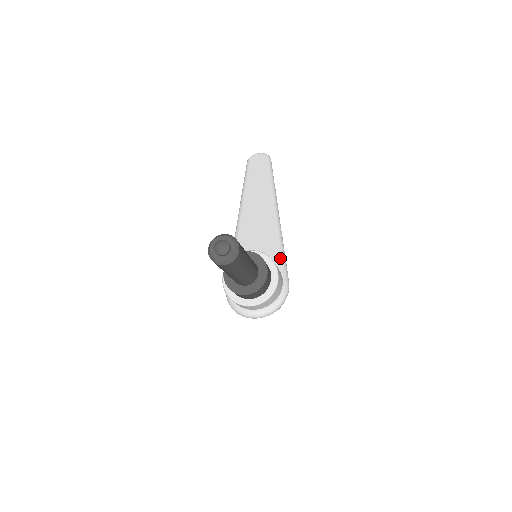
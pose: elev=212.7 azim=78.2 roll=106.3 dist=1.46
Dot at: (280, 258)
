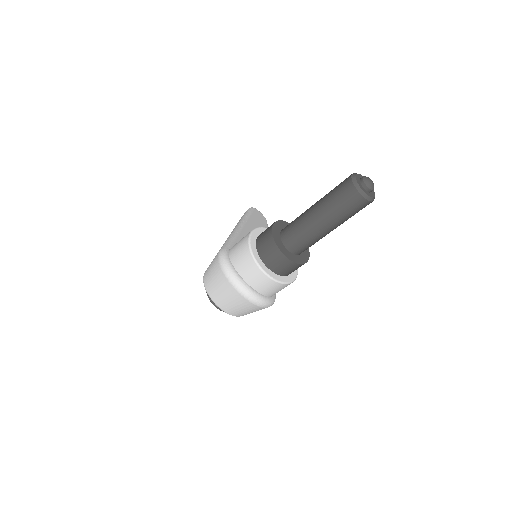
Dot at: occluded
